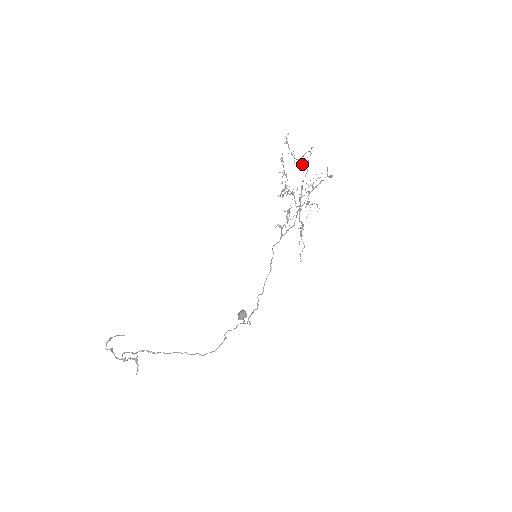
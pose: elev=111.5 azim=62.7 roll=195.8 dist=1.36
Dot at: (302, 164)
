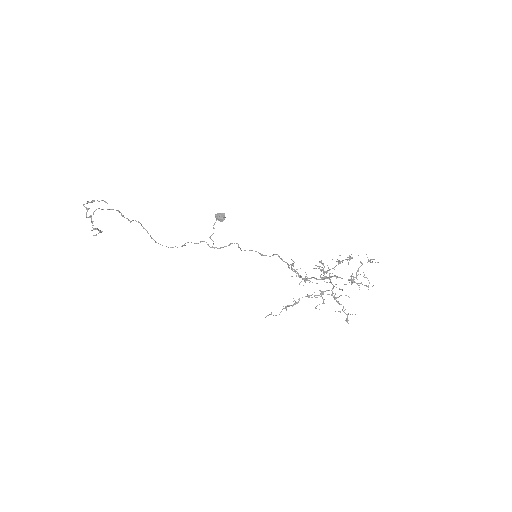
Dot at: (353, 282)
